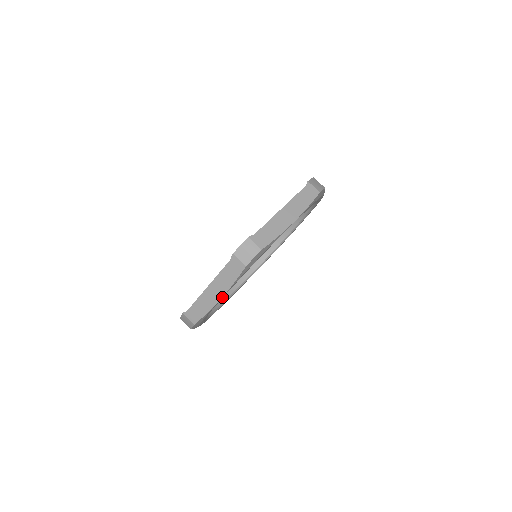
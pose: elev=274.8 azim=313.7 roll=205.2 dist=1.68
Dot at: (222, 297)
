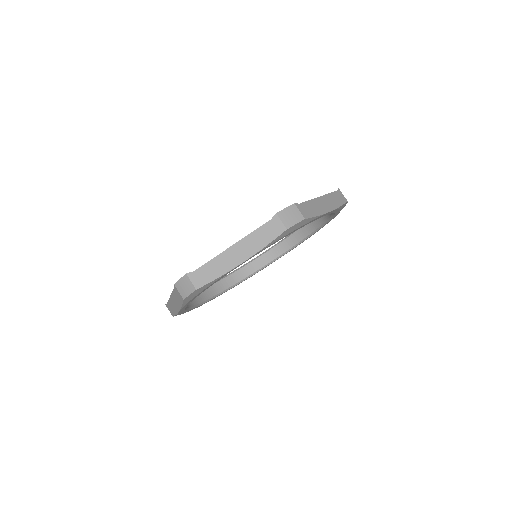
Dot at: (181, 309)
